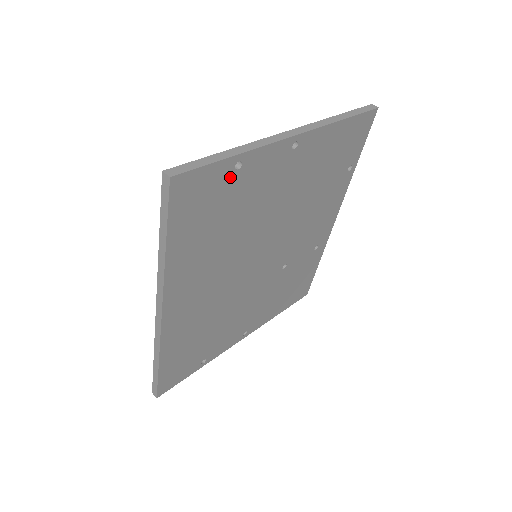
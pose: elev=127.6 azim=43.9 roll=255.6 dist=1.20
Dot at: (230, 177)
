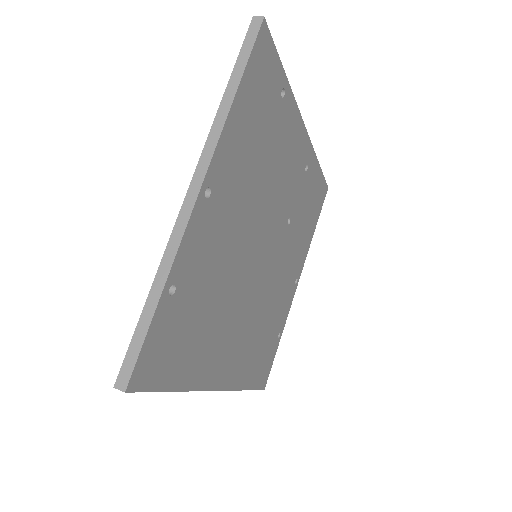
Dot at: (174, 303)
